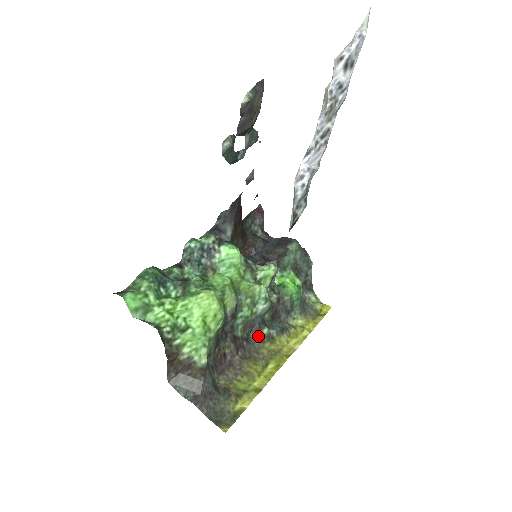
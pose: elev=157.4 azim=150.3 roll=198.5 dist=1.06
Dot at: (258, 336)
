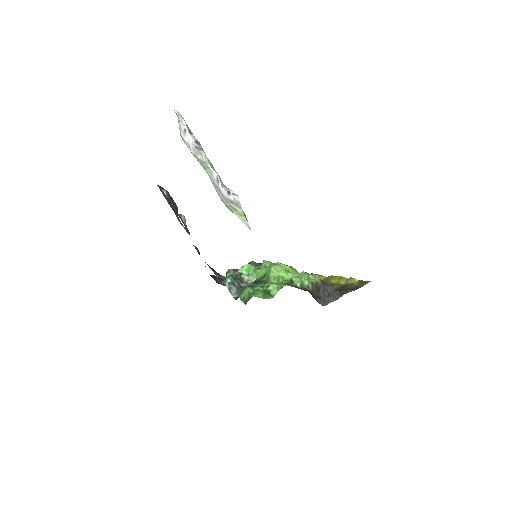
Dot at: occluded
